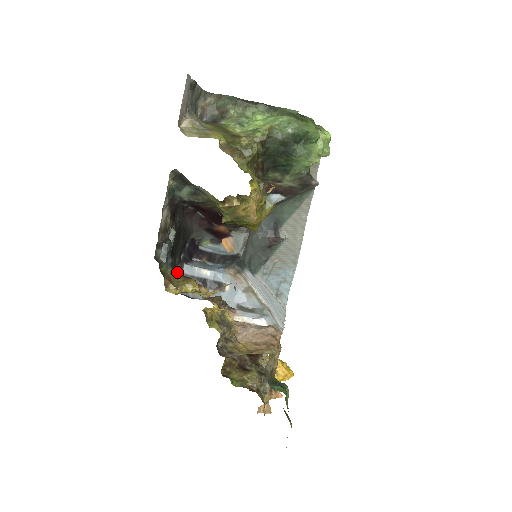
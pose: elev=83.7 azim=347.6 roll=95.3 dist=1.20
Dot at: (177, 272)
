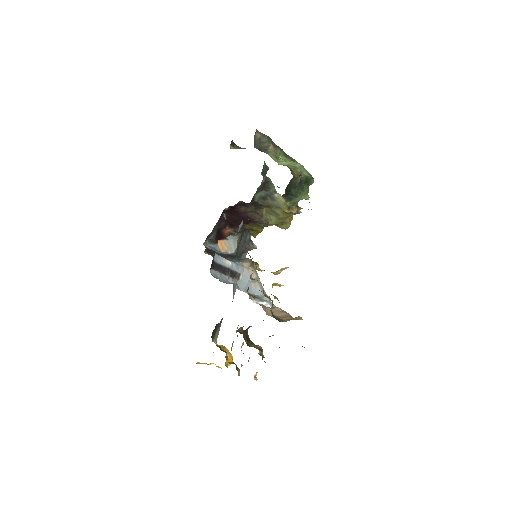
Dot at: (213, 259)
